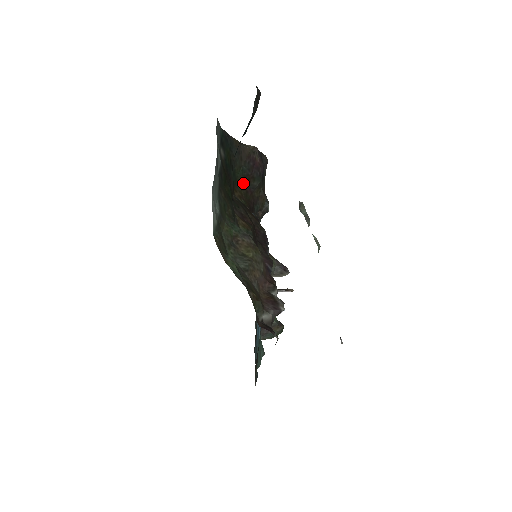
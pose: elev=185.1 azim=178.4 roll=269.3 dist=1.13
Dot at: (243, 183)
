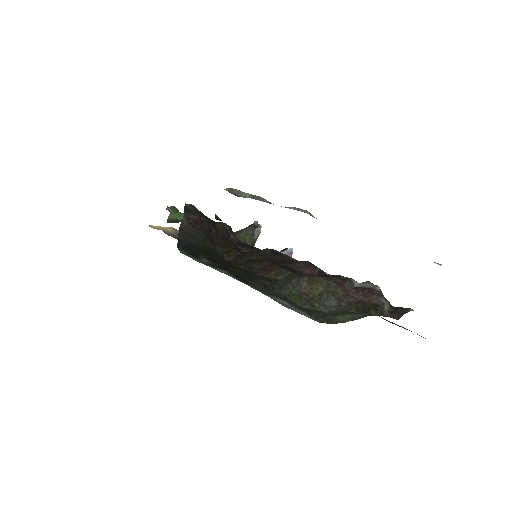
Dot at: (214, 244)
